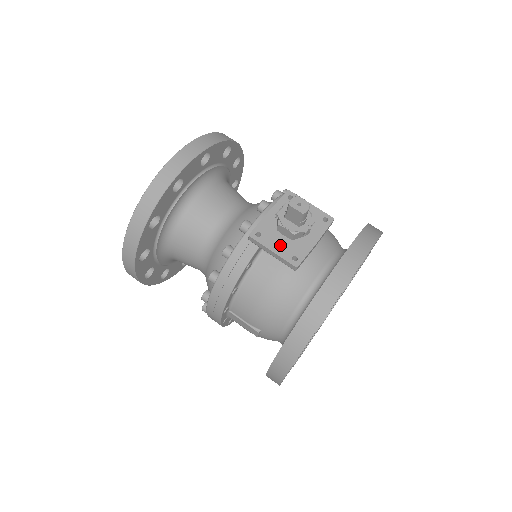
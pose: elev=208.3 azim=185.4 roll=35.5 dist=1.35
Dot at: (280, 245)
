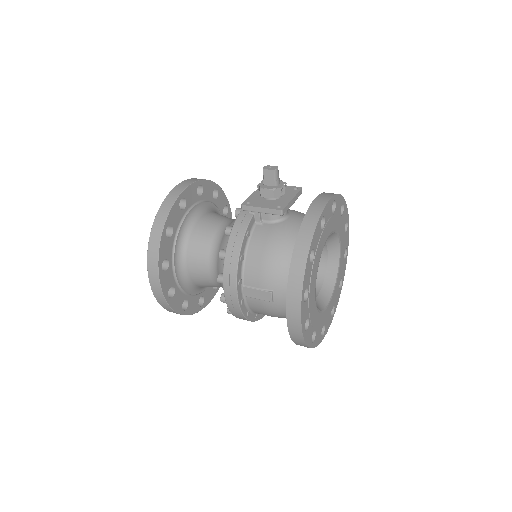
Dot at: (266, 204)
